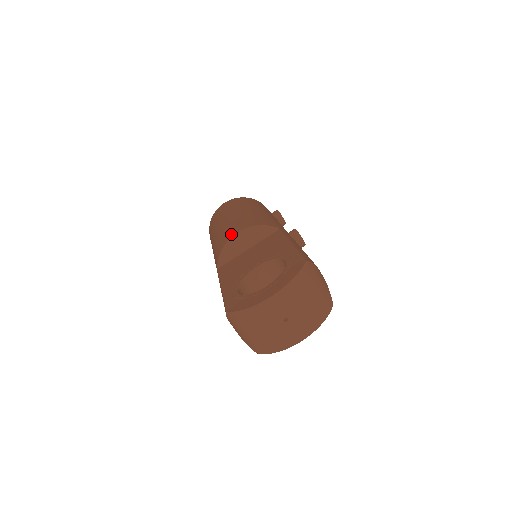
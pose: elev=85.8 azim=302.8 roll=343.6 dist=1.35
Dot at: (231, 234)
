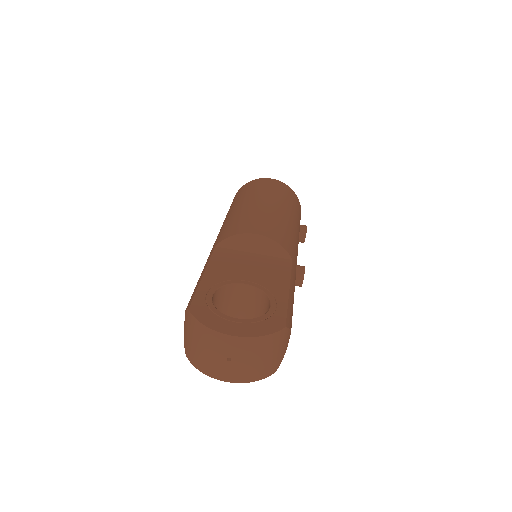
Dot at: (251, 229)
